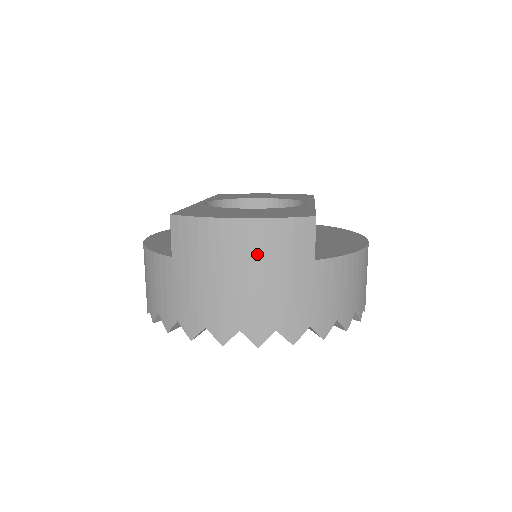
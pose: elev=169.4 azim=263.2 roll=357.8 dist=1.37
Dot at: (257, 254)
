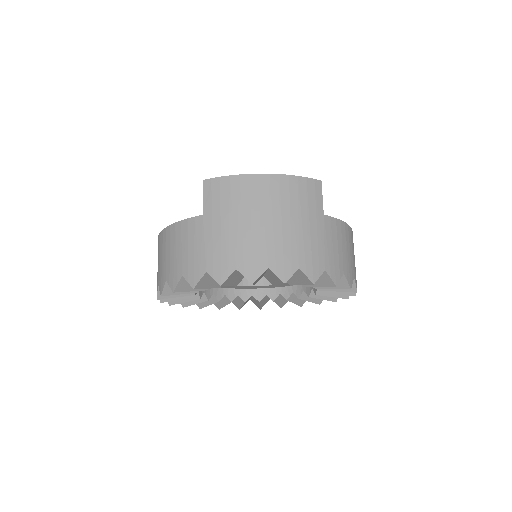
Dot at: (281, 202)
